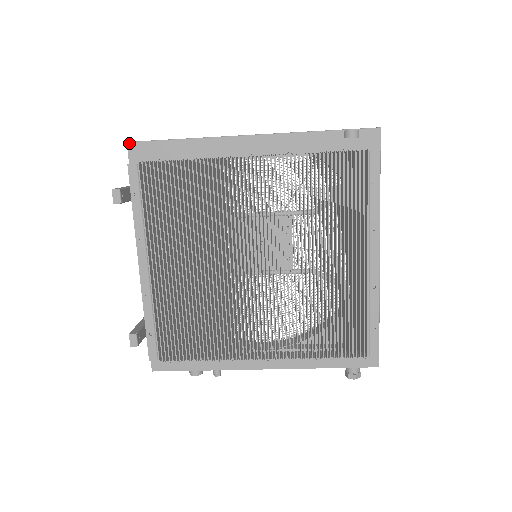
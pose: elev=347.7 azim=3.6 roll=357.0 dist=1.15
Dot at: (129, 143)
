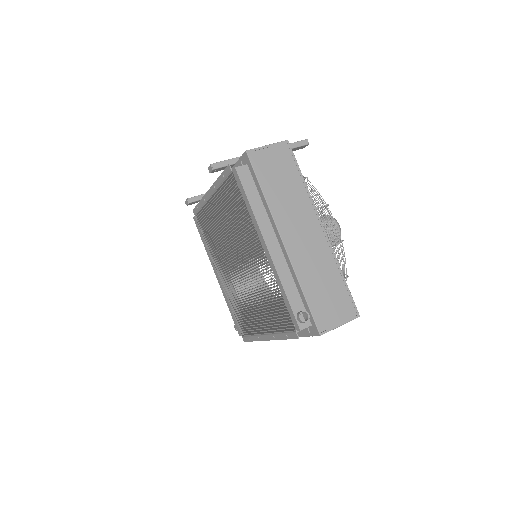
Dot at: (246, 152)
